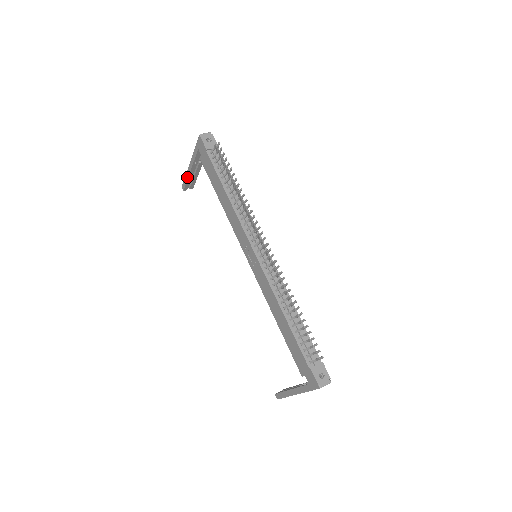
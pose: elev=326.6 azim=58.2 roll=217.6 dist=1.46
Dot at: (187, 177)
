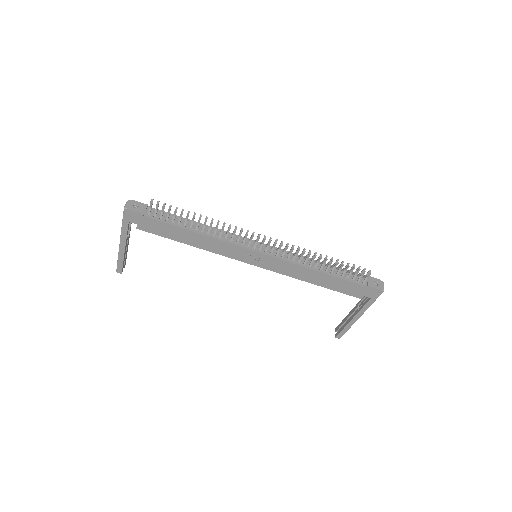
Dot at: (122, 258)
